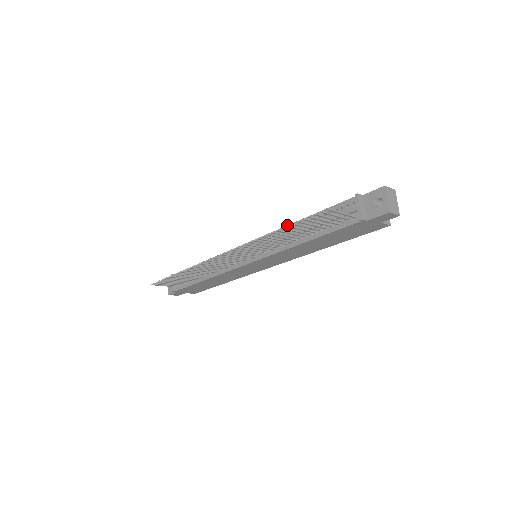
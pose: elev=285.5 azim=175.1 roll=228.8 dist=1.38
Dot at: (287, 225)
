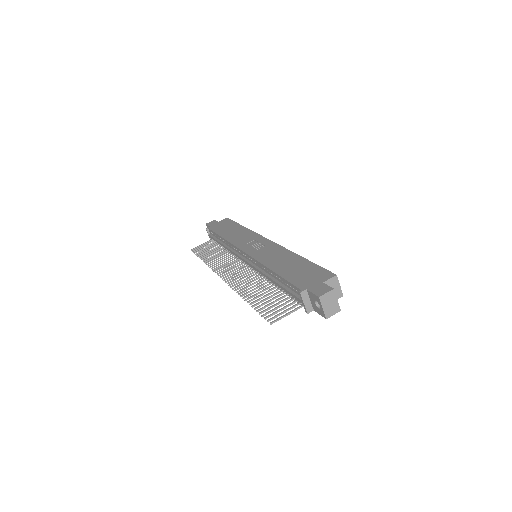
Dot at: occluded
